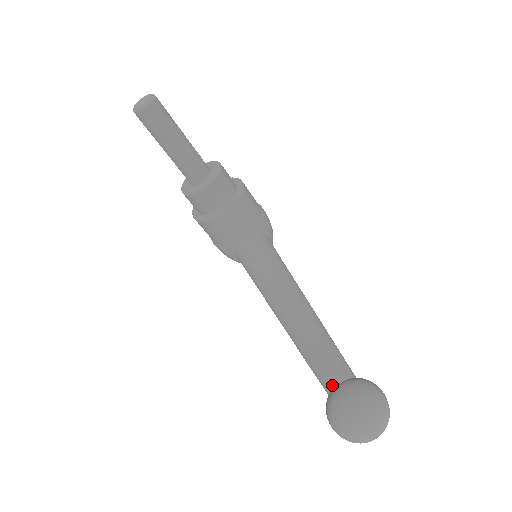
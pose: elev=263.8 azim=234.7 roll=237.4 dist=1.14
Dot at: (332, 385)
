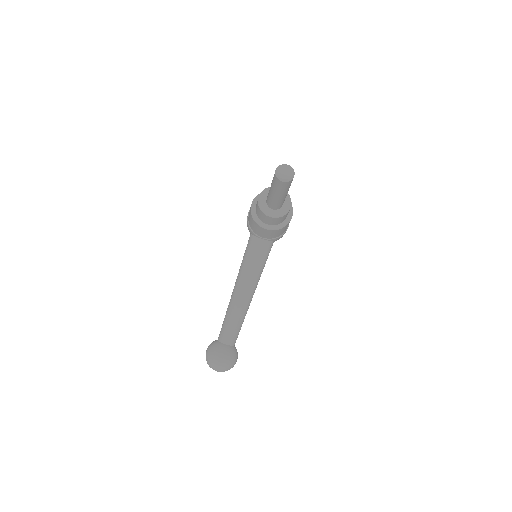
Dot at: (223, 341)
